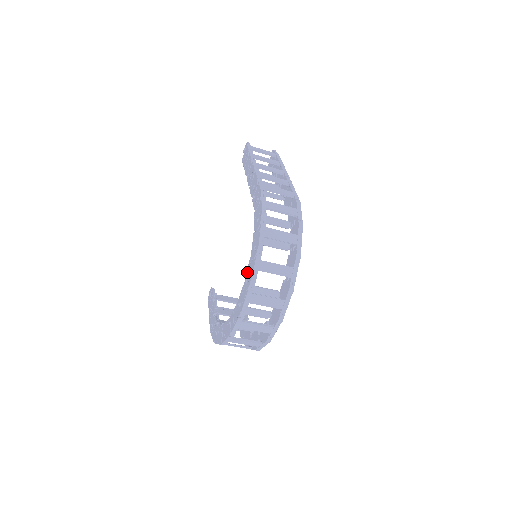
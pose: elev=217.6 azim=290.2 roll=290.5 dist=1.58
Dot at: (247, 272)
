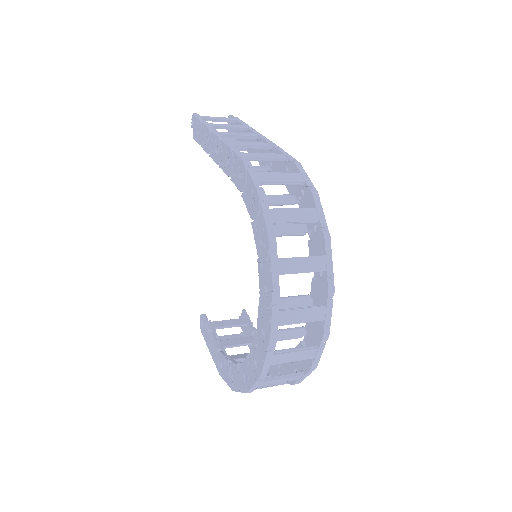
Dot at: (260, 282)
